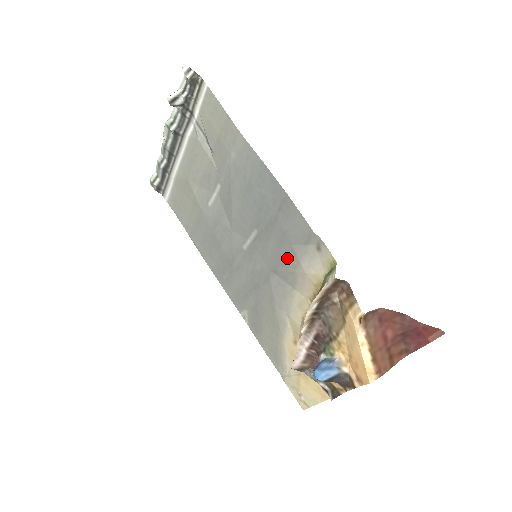
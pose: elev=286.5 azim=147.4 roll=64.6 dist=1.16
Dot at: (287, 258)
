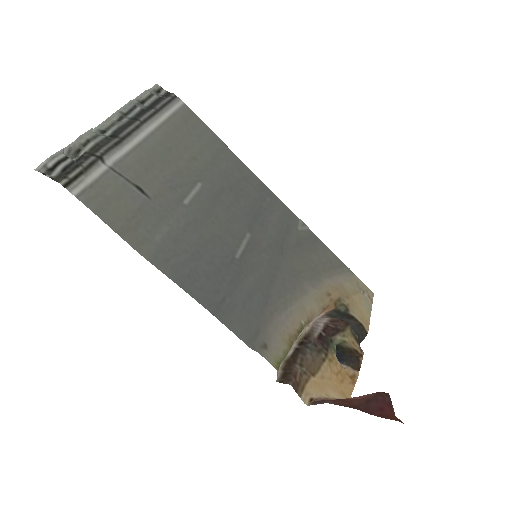
Dot at: (263, 304)
